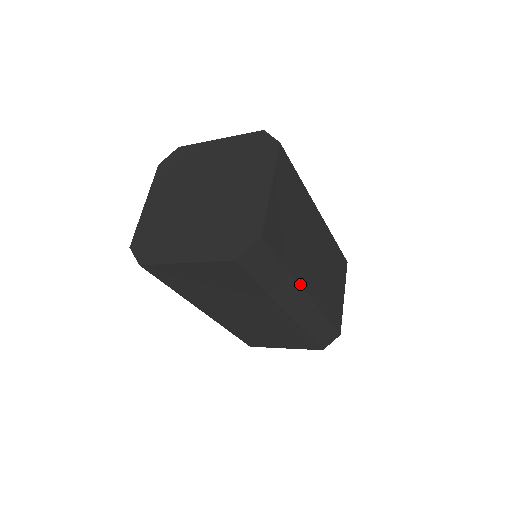
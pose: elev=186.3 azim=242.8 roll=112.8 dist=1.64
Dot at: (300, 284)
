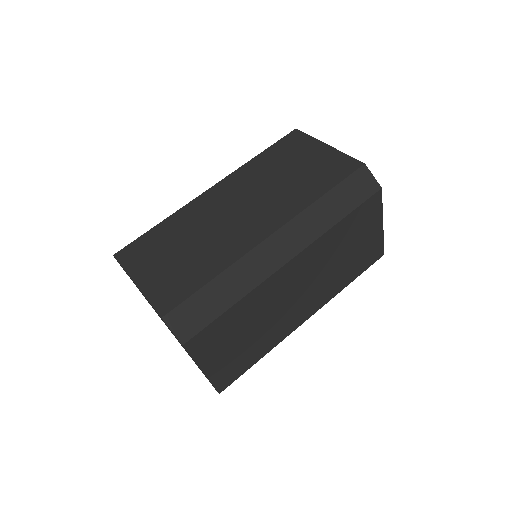
Dot at: (288, 334)
